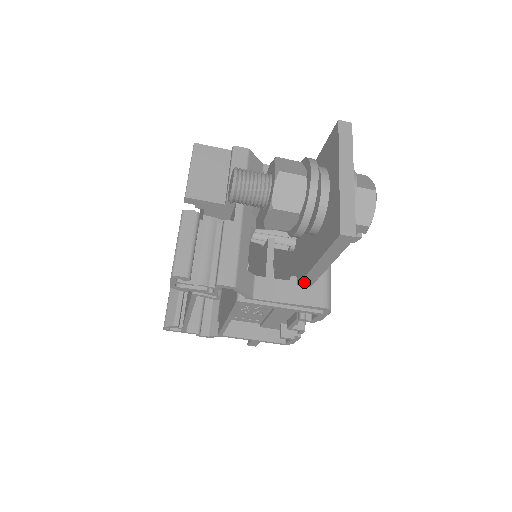
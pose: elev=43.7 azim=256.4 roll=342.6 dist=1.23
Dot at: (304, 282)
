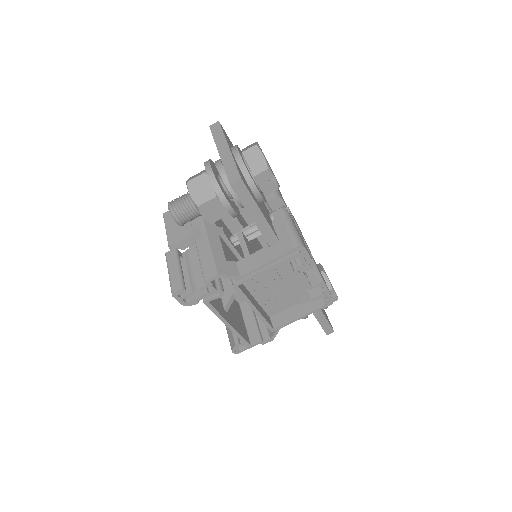
Dot at: (270, 241)
